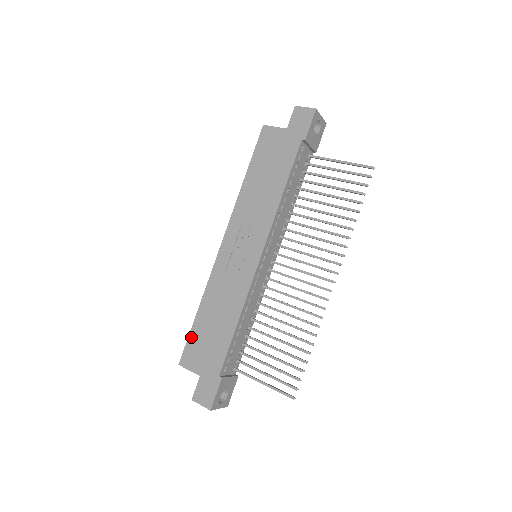
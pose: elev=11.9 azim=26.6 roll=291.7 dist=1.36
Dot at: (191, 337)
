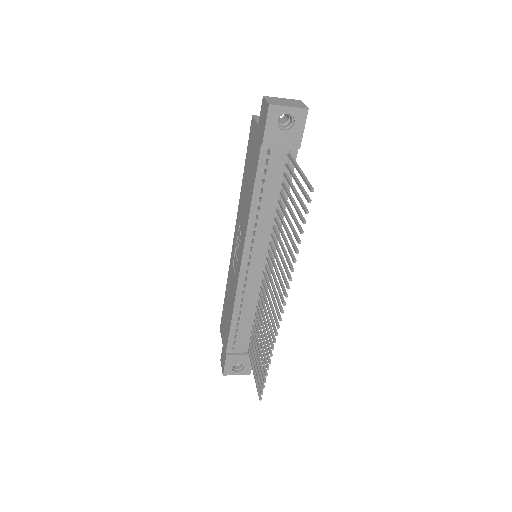
Dot at: (223, 311)
